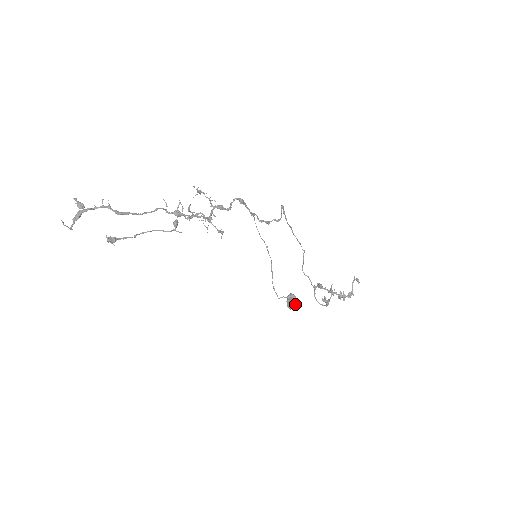
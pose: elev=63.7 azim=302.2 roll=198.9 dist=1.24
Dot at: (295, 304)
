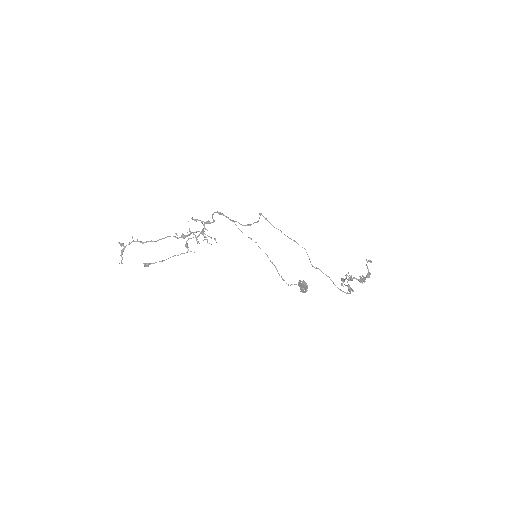
Dot at: (306, 287)
